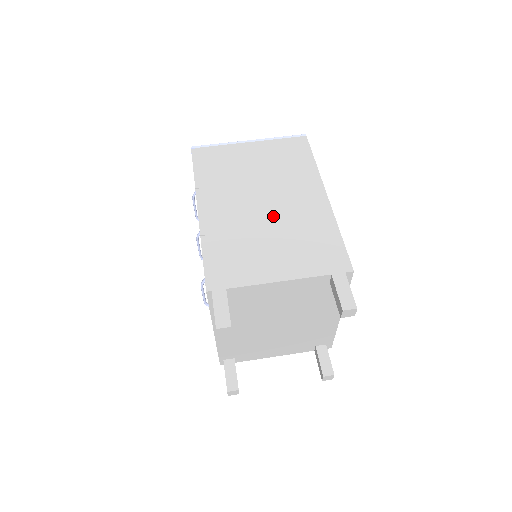
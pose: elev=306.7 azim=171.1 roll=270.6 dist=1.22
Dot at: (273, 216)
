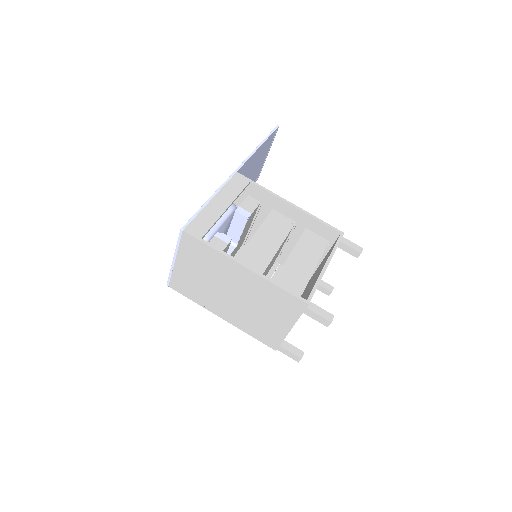
Dot at: (245, 299)
